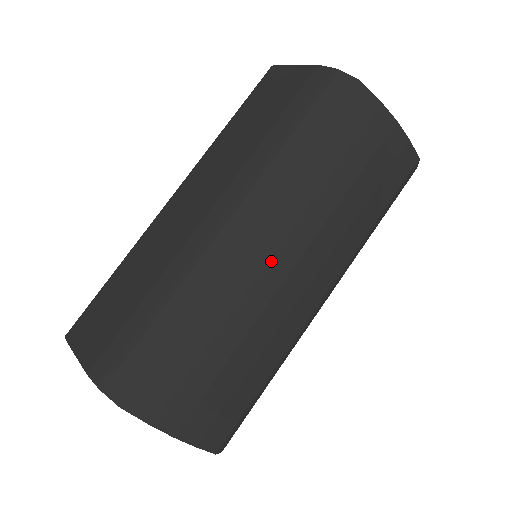
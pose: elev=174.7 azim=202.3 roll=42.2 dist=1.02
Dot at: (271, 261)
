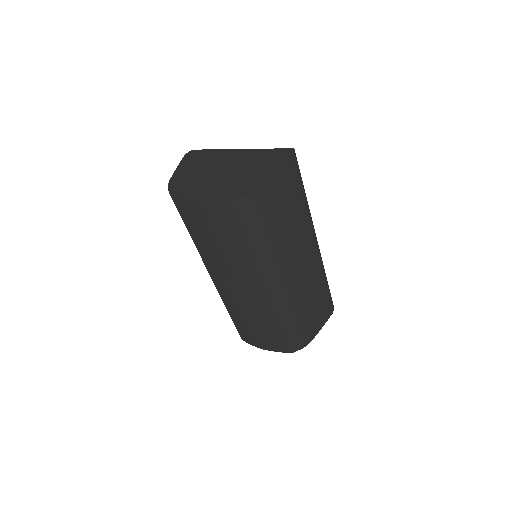
Dot at: (226, 286)
